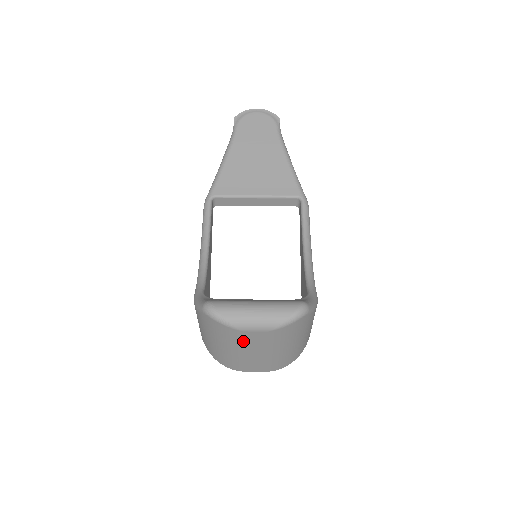
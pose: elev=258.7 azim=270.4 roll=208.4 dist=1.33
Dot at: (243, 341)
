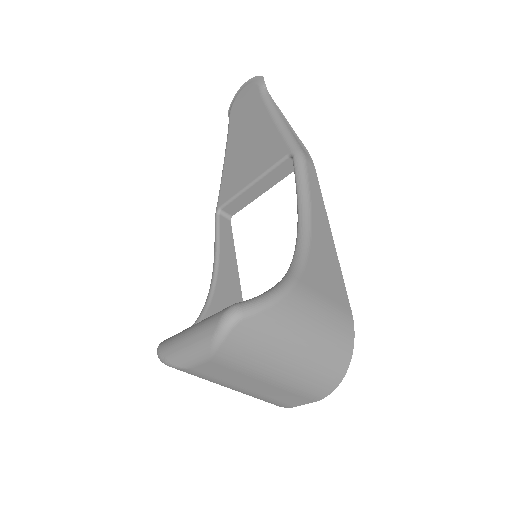
Dot at: (216, 377)
